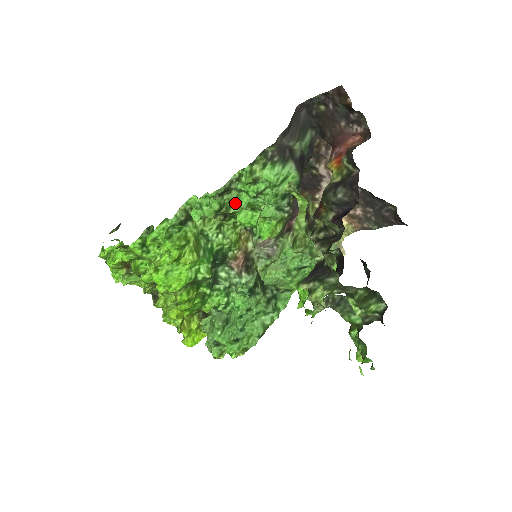
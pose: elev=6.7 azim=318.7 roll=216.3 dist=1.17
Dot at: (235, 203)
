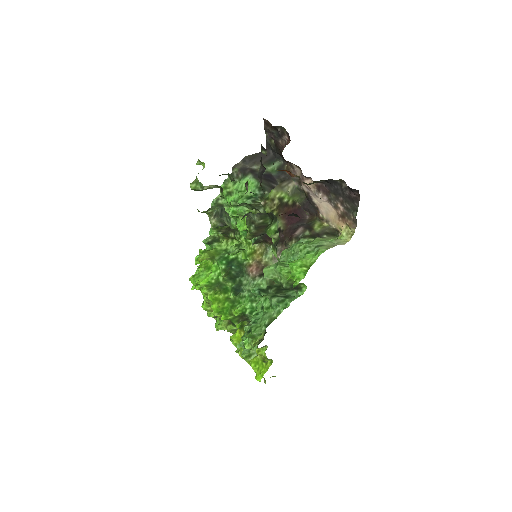
Dot at: occluded
